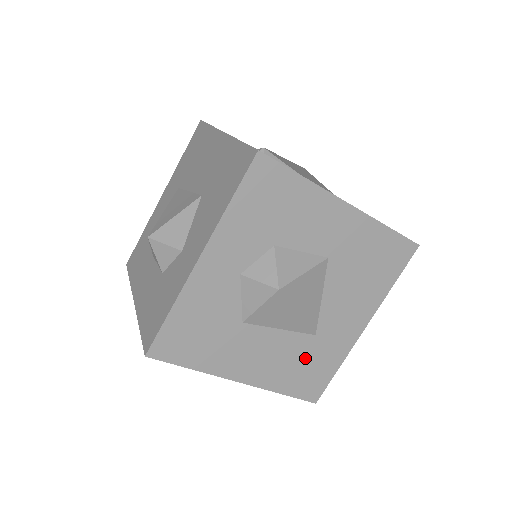
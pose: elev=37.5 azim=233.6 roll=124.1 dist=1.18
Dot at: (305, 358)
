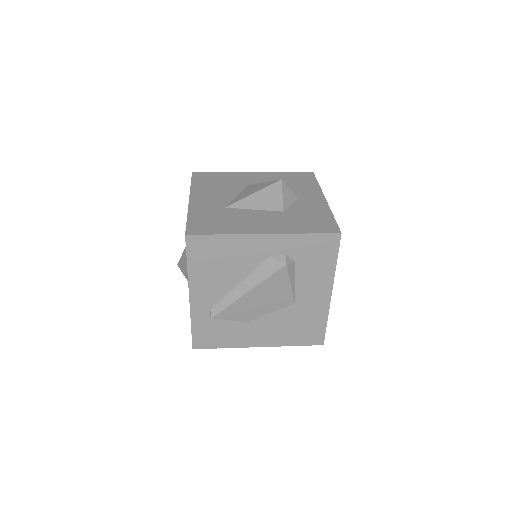
Dot at: occluded
